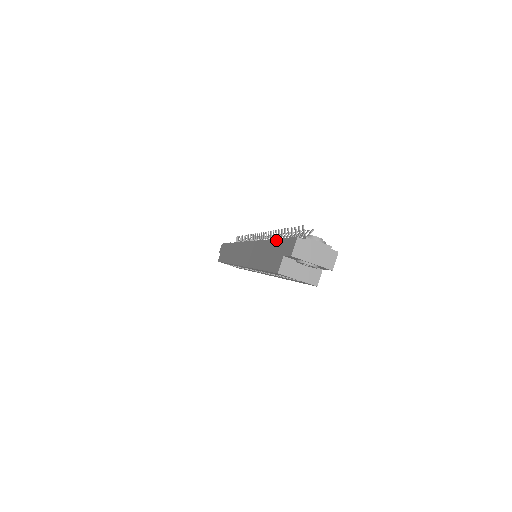
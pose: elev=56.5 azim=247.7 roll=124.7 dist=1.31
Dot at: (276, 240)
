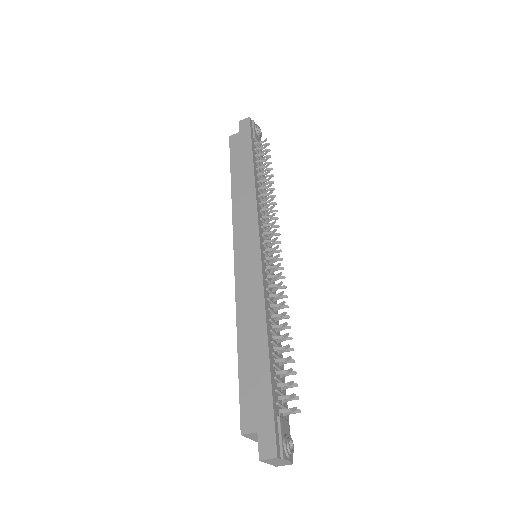
Dot at: (270, 383)
